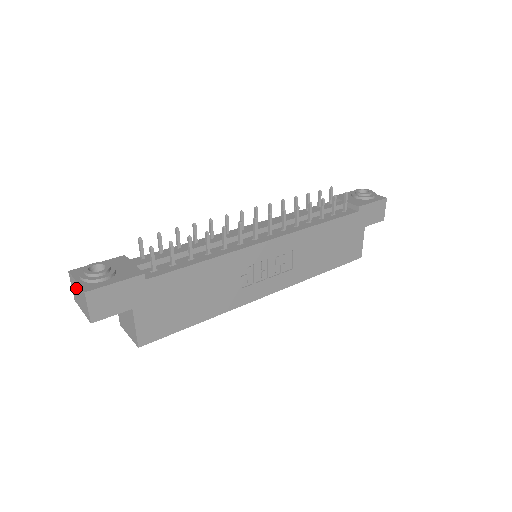
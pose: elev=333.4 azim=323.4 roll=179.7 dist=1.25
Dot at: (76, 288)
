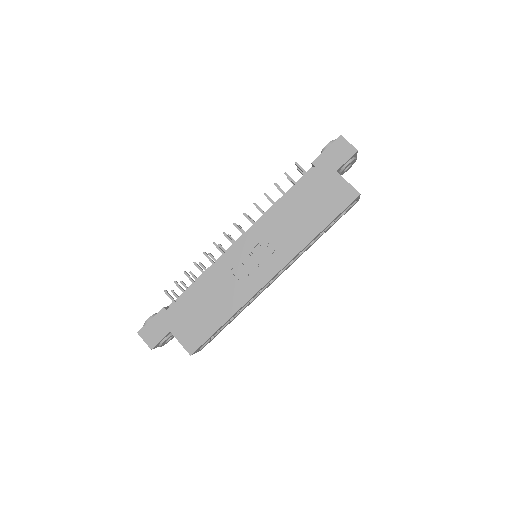
Dot at: occluded
